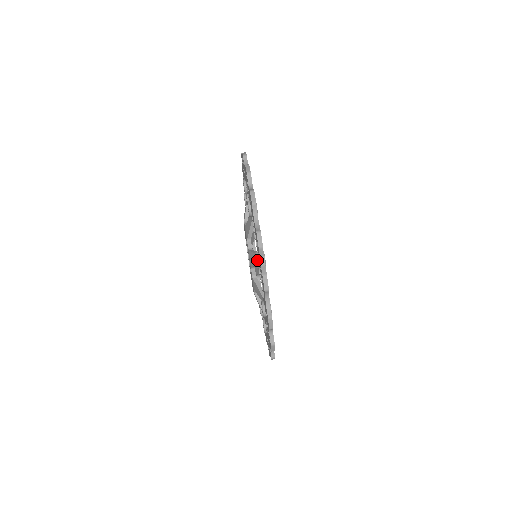
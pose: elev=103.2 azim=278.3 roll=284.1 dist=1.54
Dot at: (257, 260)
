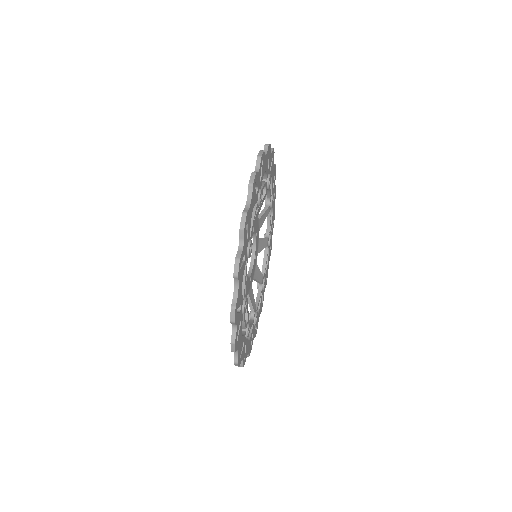
Dot at: occluded
